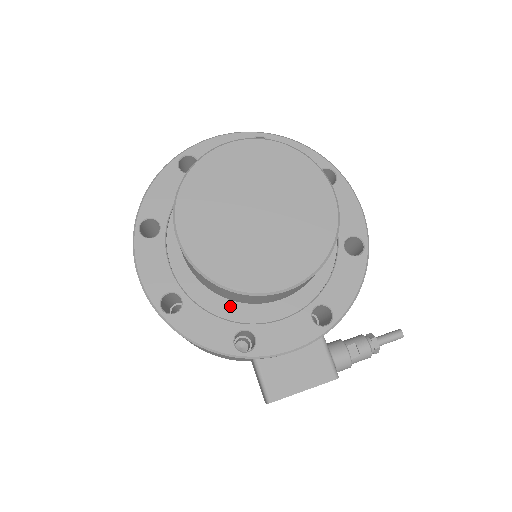
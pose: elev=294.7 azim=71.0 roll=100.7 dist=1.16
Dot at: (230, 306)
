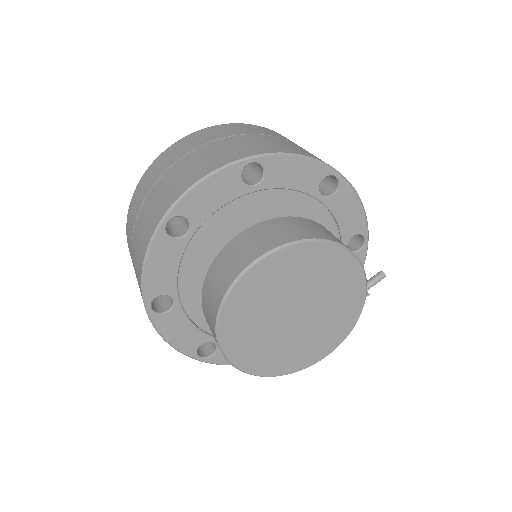
Dot at: occluded
